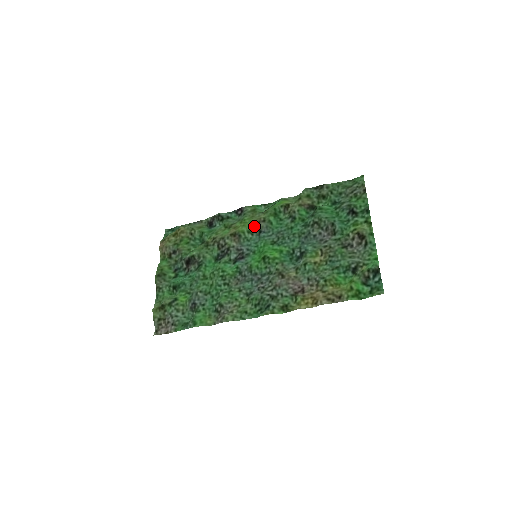
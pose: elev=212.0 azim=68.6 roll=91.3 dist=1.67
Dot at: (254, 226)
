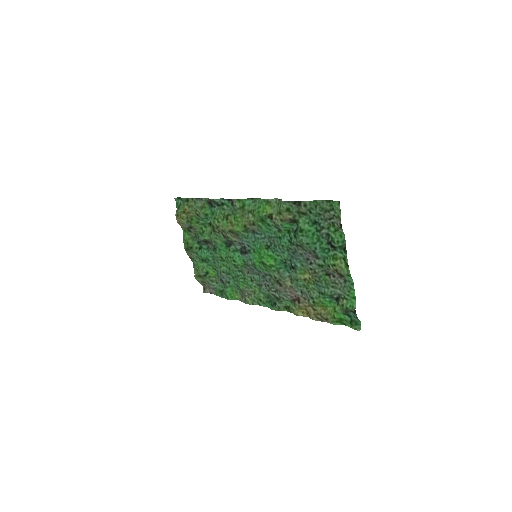
Dot at: (246, 228)
